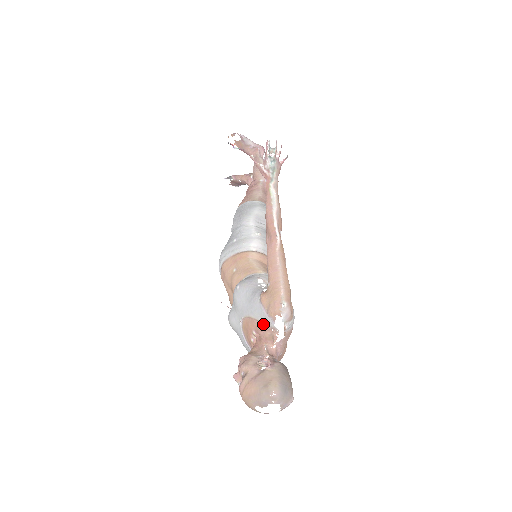
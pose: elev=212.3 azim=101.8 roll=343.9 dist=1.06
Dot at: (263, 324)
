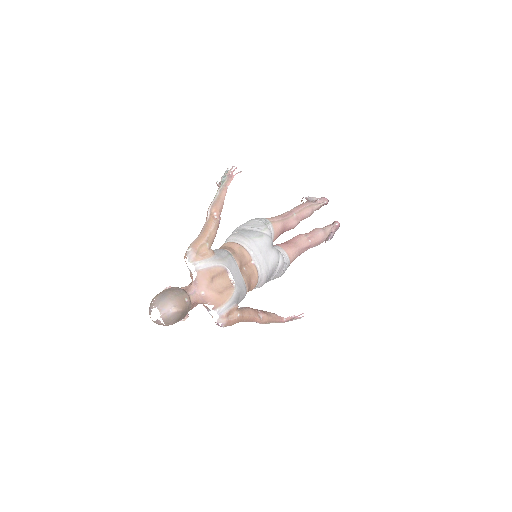
Dot at: (190, 273)
